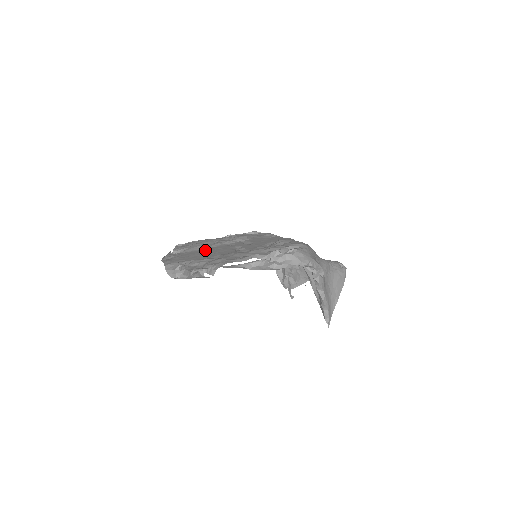
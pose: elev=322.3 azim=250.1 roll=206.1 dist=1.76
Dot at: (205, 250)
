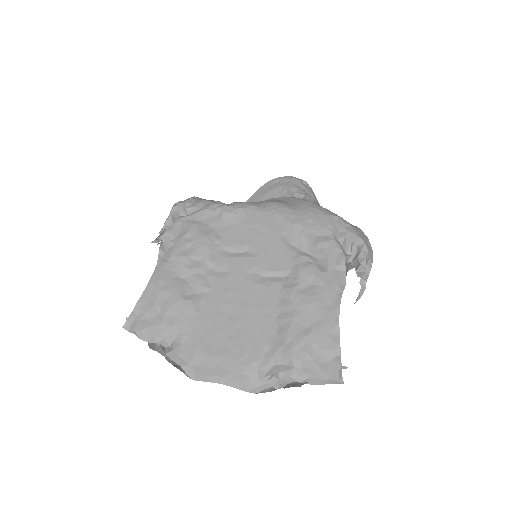
Dot at: (216, 310)
